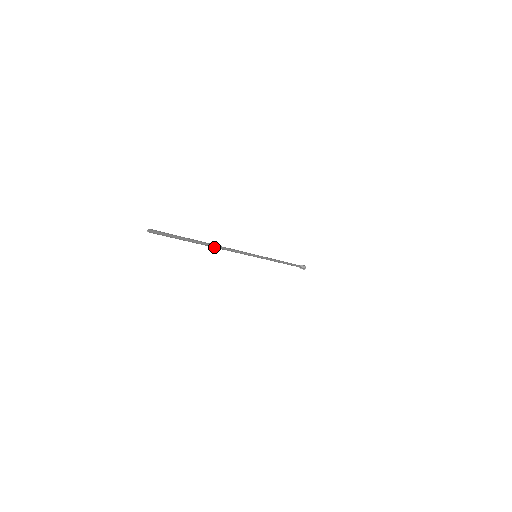
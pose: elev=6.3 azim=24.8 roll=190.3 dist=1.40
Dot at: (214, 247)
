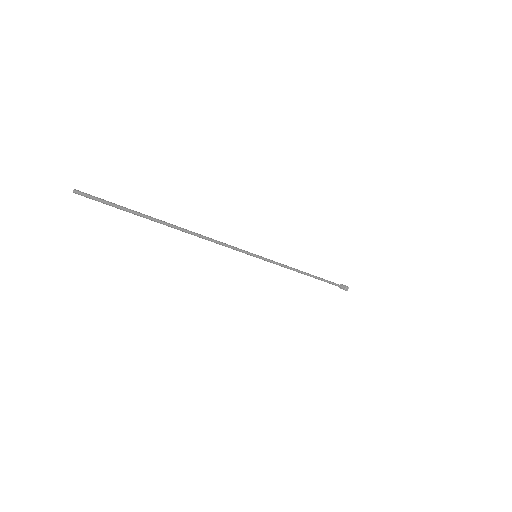
Dot at: (182, 230)
